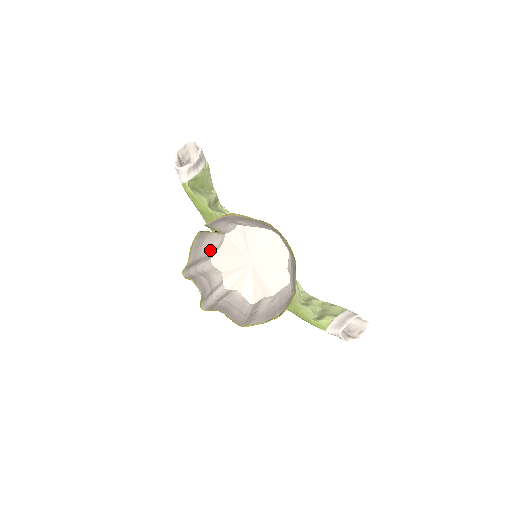
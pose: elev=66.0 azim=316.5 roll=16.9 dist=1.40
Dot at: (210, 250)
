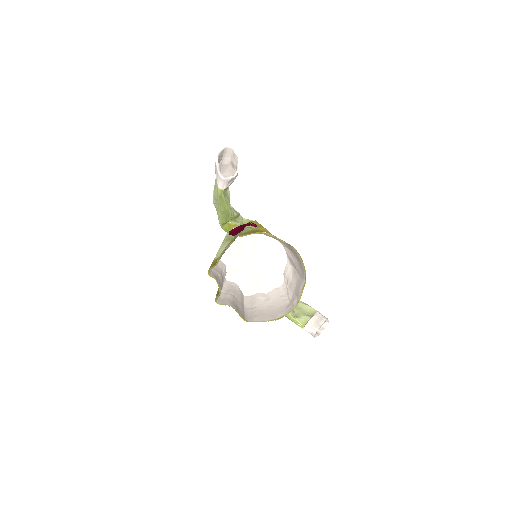
Dot at: occluded
